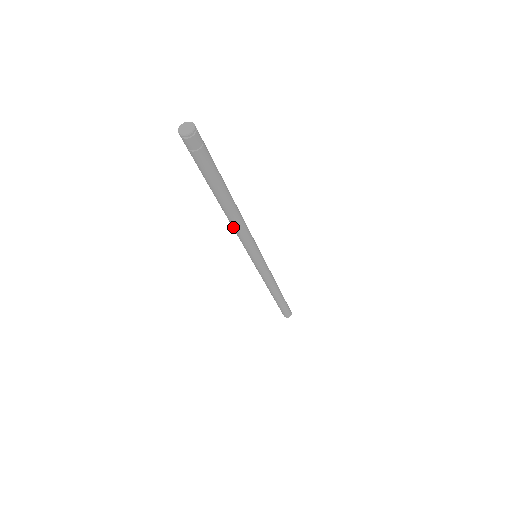
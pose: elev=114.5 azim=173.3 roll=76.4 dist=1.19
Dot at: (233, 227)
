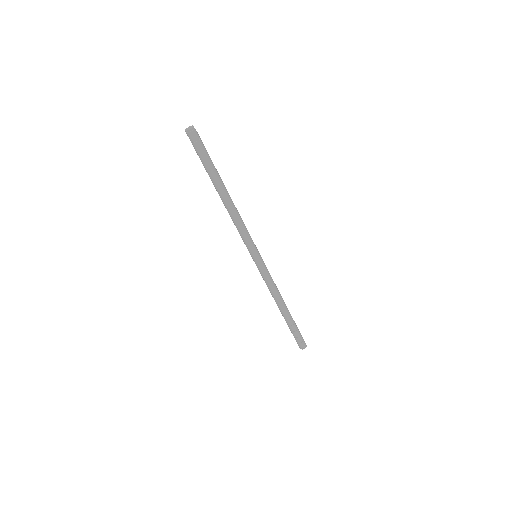
Dot at: (232, 217)
